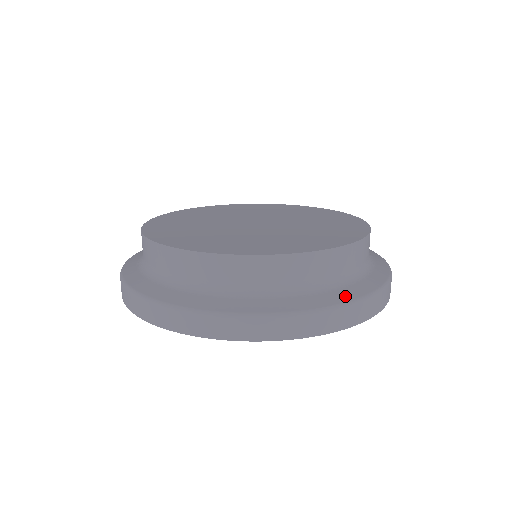
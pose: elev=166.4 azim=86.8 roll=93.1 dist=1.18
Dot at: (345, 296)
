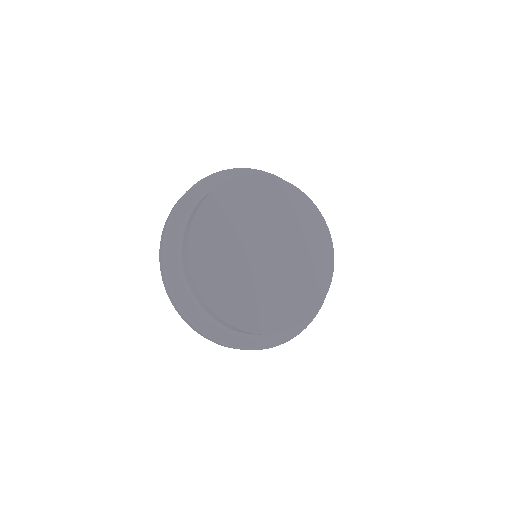
Dot at: occluded
